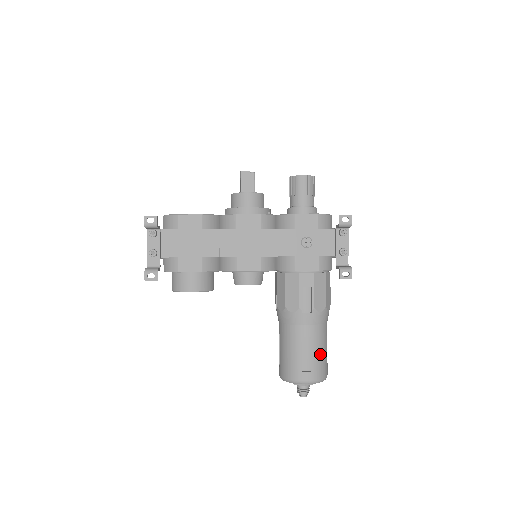
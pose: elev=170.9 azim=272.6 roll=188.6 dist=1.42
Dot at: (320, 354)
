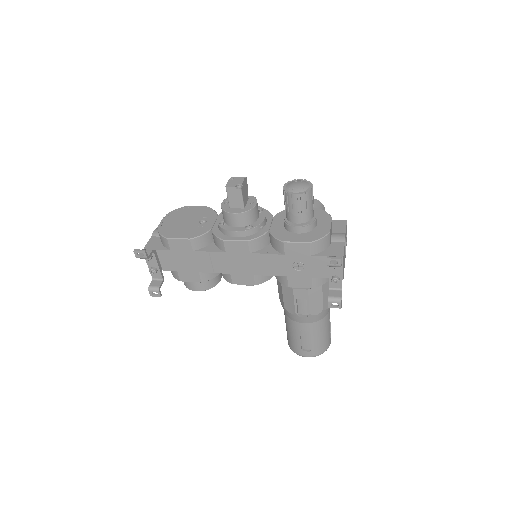
Dot at: (319, 340)
